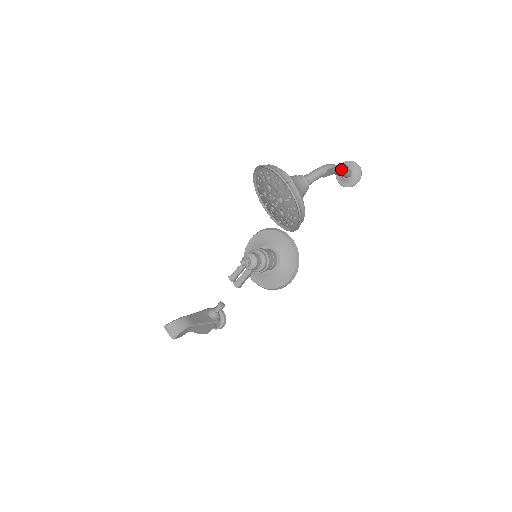
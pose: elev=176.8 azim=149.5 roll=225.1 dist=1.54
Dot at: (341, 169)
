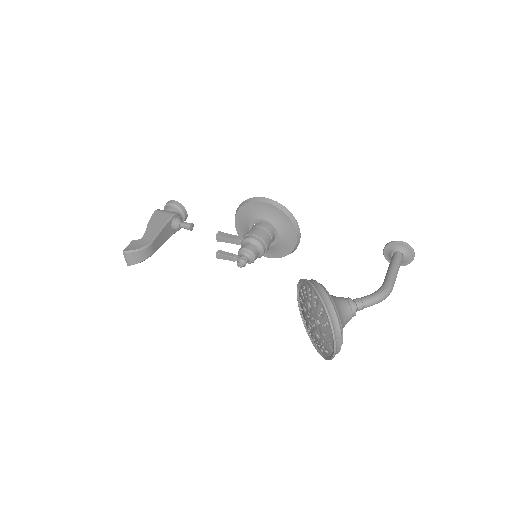
Dot at: (395, 280)
